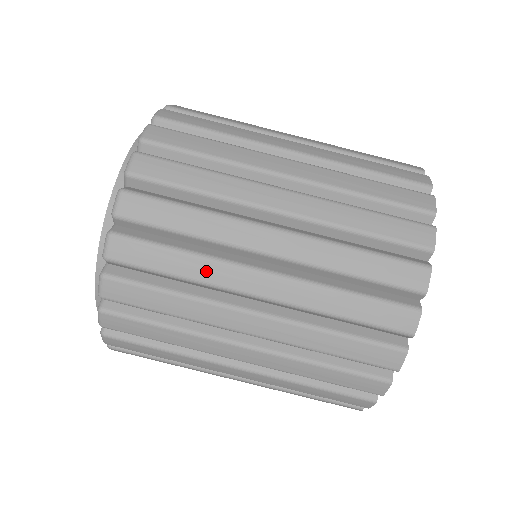
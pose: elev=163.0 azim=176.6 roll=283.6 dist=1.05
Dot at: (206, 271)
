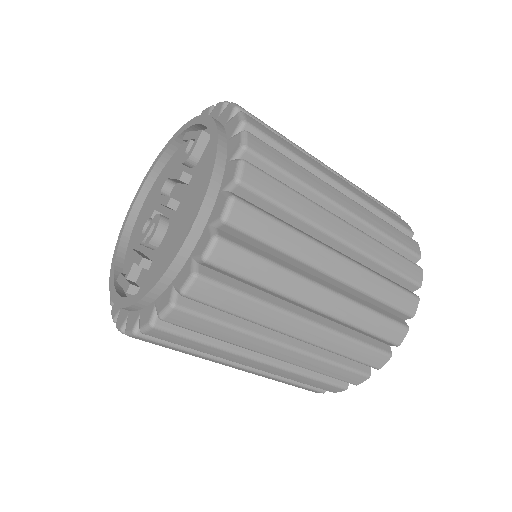
Dot at: (287, 284)
